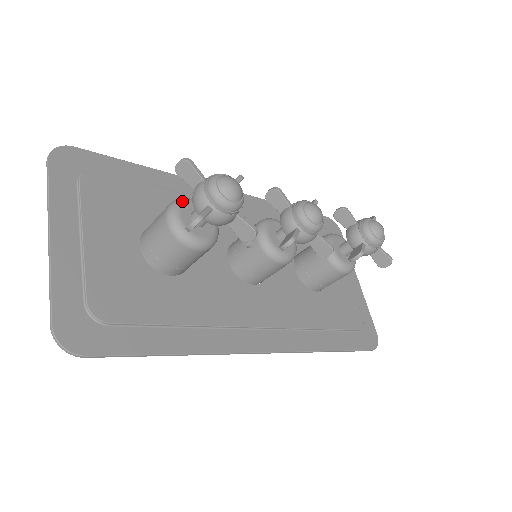
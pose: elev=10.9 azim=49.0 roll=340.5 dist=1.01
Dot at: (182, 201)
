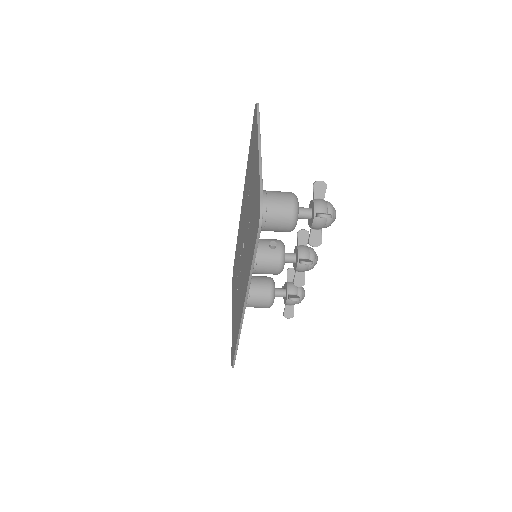
Dot at: occluded
